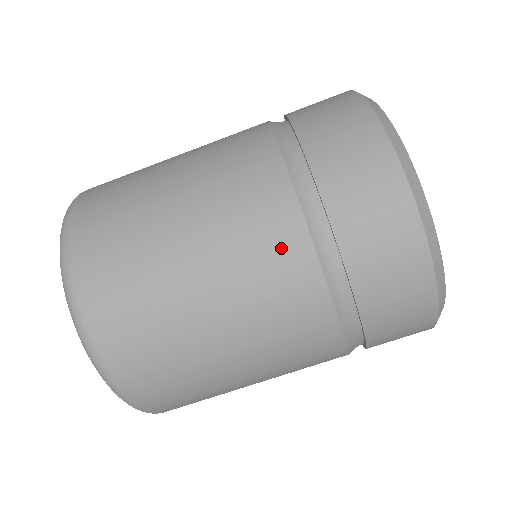
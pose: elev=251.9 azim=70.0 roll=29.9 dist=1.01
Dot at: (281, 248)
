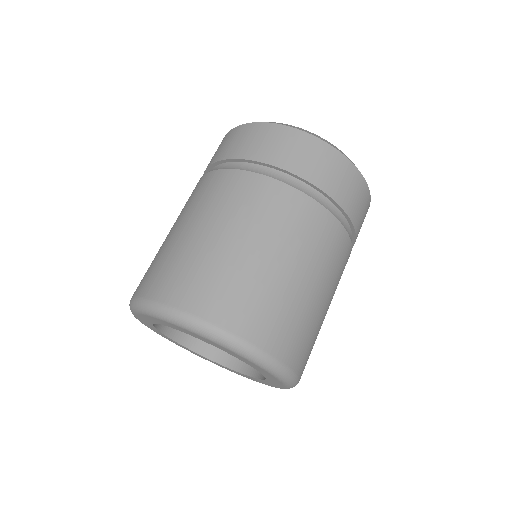
Dot at: (319, 224)
